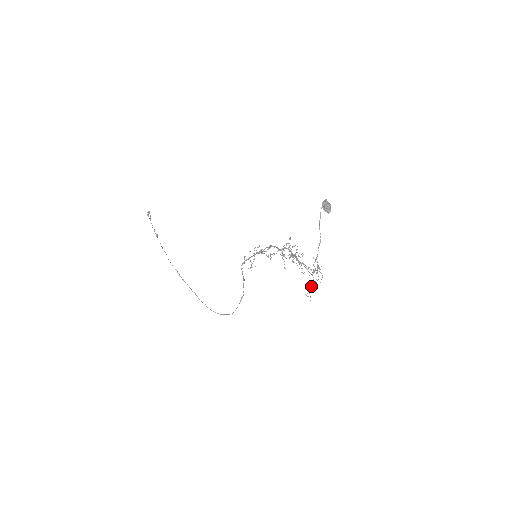
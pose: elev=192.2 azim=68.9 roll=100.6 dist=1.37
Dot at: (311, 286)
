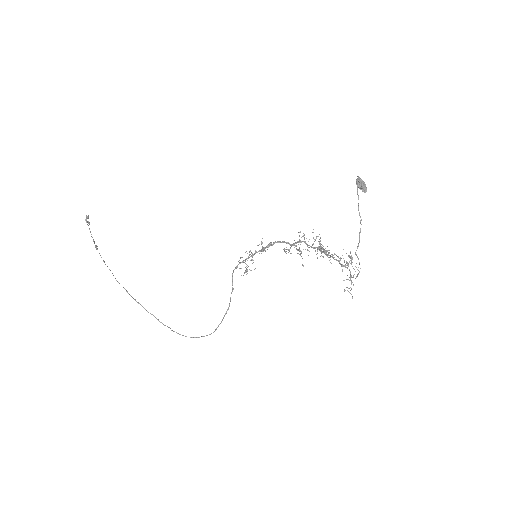
Dot at: occluded
